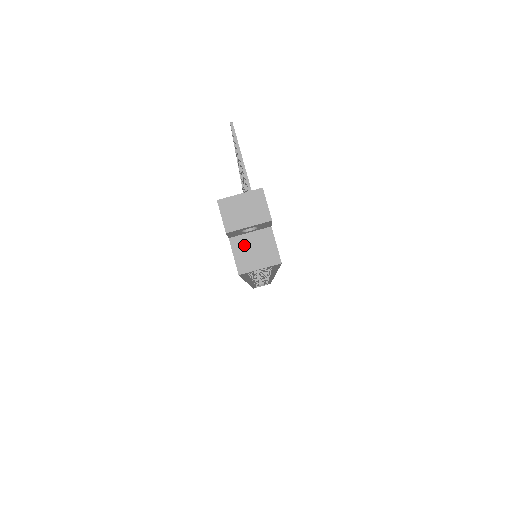
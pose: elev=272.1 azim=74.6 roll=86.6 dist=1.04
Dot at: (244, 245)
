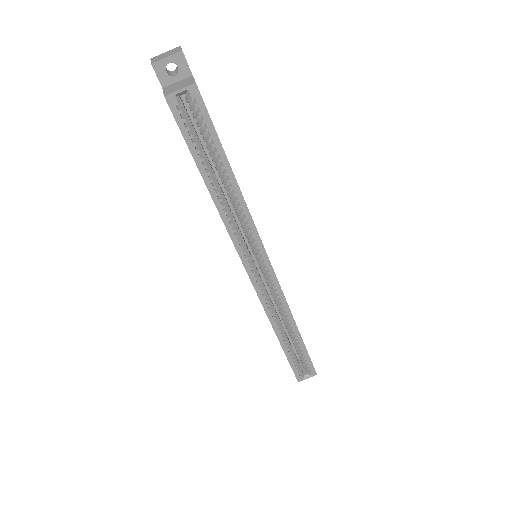
Dot at: (172, 87)
